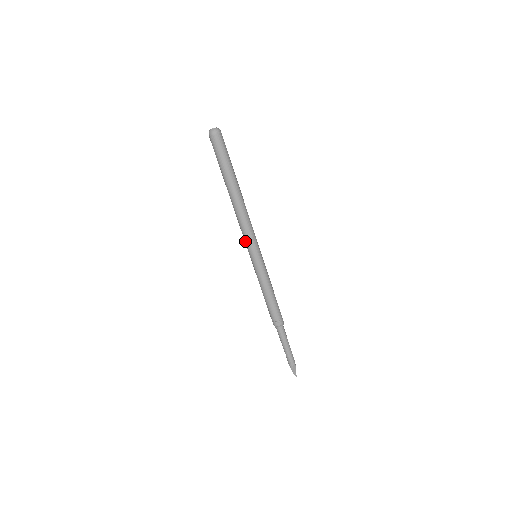
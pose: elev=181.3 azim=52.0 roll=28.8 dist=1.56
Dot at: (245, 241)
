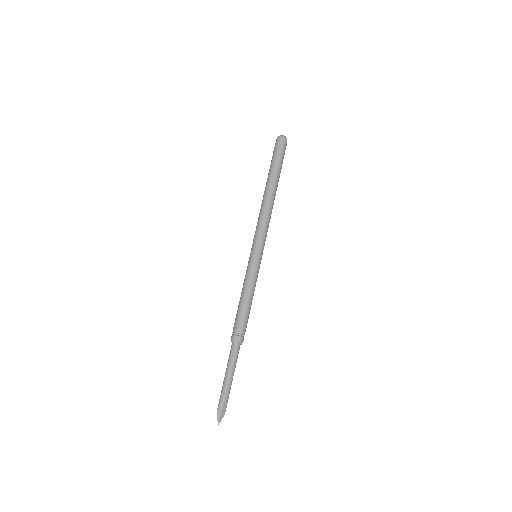
Dot at: (254, 236)
